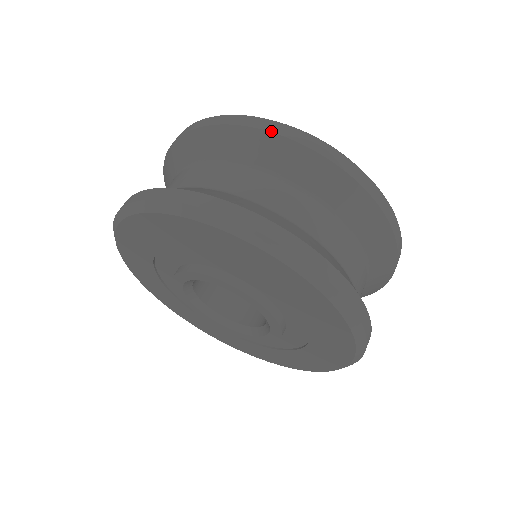
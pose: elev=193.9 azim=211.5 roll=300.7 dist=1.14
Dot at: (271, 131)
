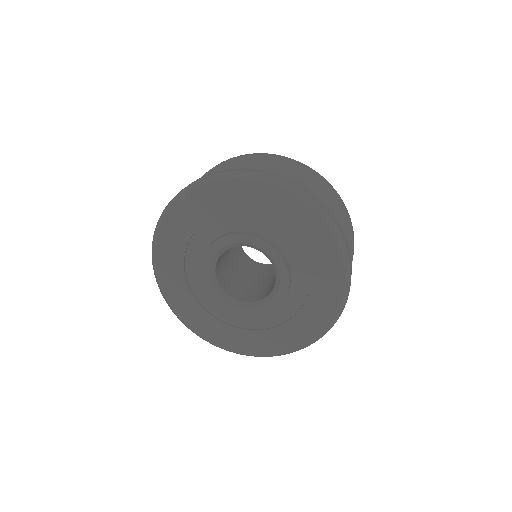
Dot at: (293, 161)
